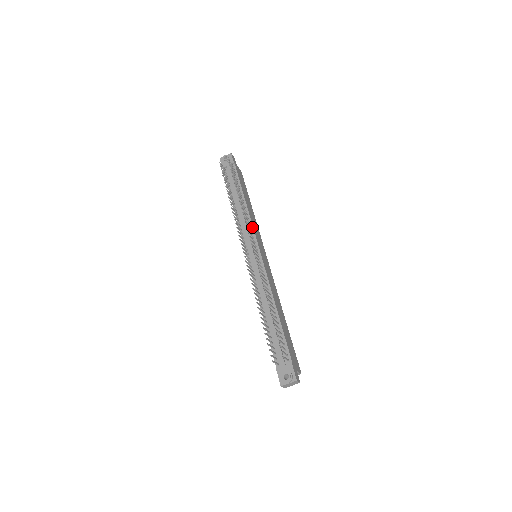
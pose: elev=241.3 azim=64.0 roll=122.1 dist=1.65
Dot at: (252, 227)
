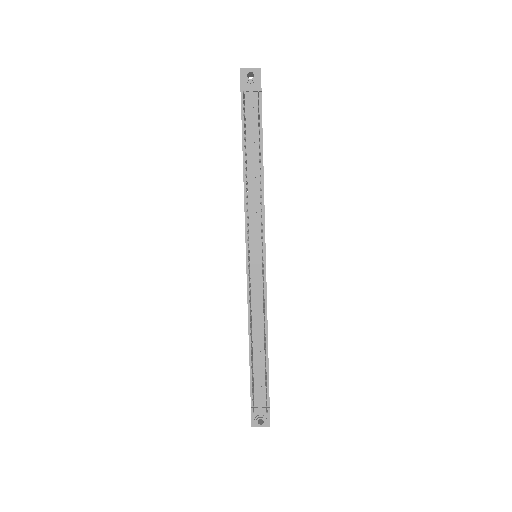
Dot at: (264, 219)
